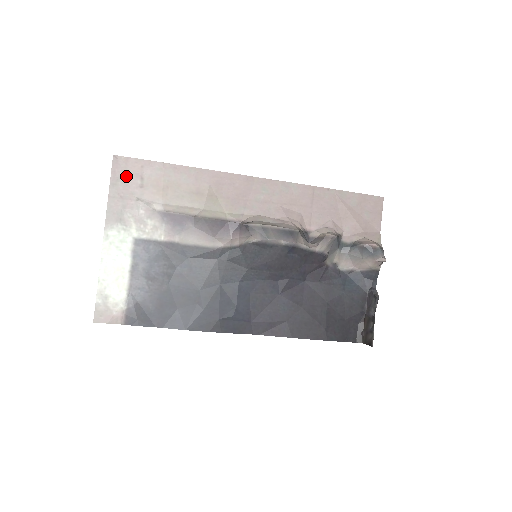
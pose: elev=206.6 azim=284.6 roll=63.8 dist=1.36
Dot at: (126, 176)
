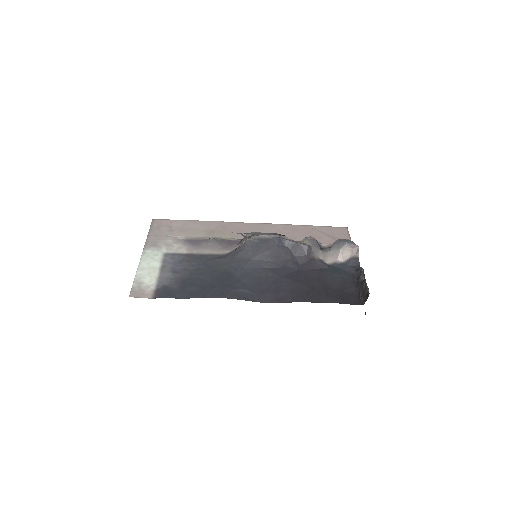
Dot at: (160, 227)
